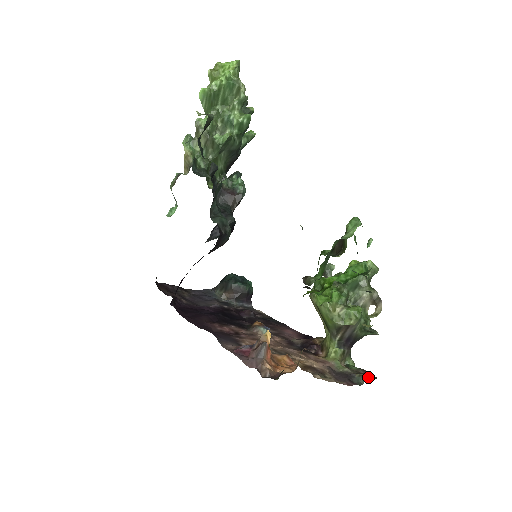
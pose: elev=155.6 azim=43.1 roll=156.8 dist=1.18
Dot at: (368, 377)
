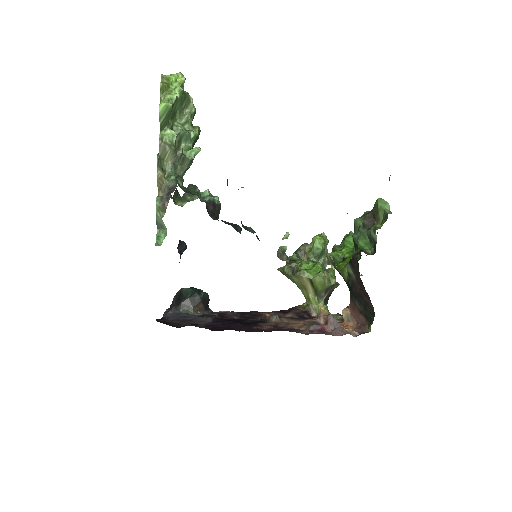
Dot at: occluded
